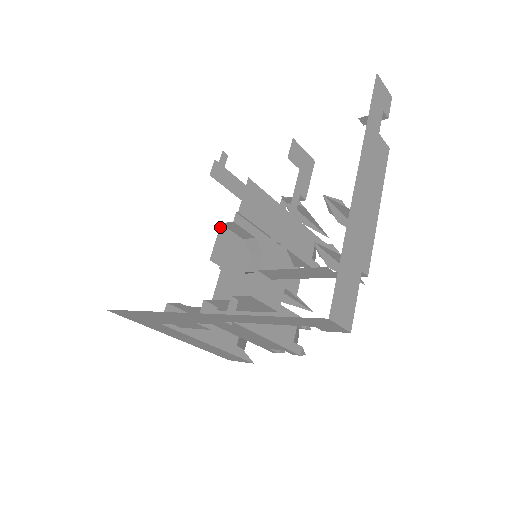
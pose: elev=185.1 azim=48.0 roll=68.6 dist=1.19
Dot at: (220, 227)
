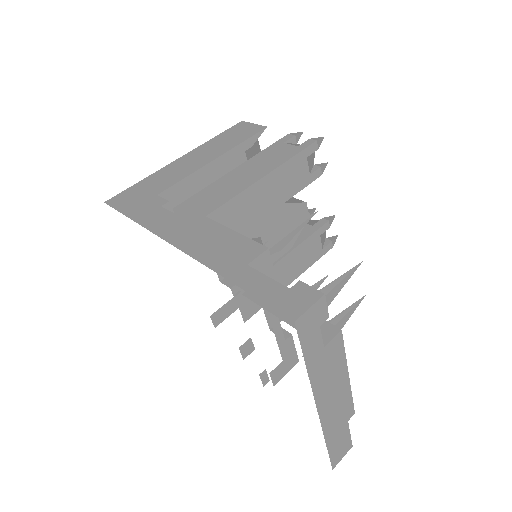
Dot at: occluded
